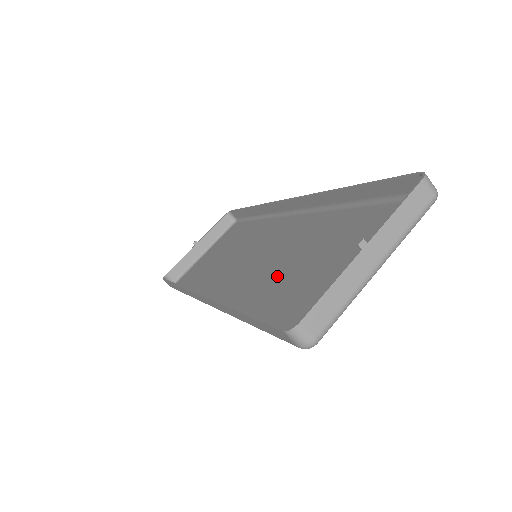
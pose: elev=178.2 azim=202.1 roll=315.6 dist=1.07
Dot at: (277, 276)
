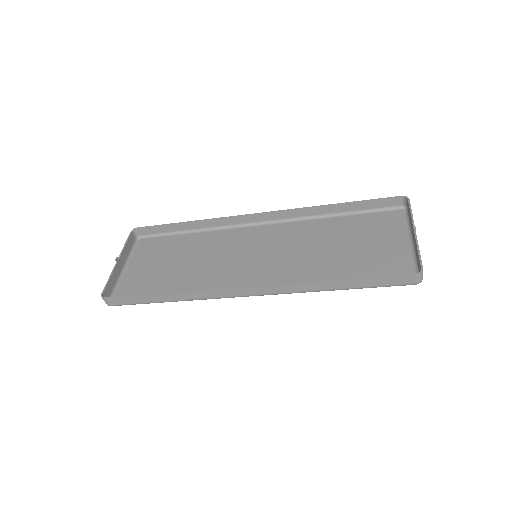
Dot at: (315, 262)
